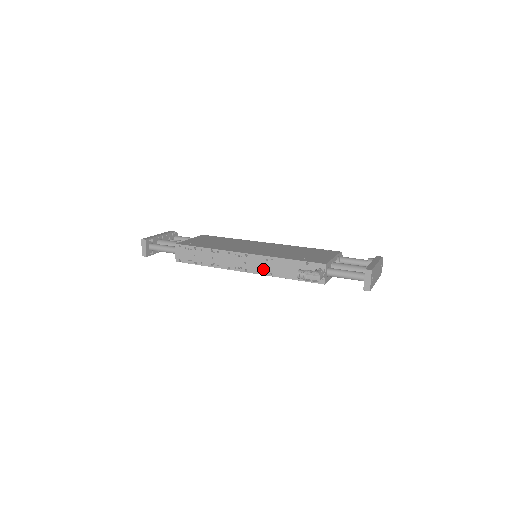
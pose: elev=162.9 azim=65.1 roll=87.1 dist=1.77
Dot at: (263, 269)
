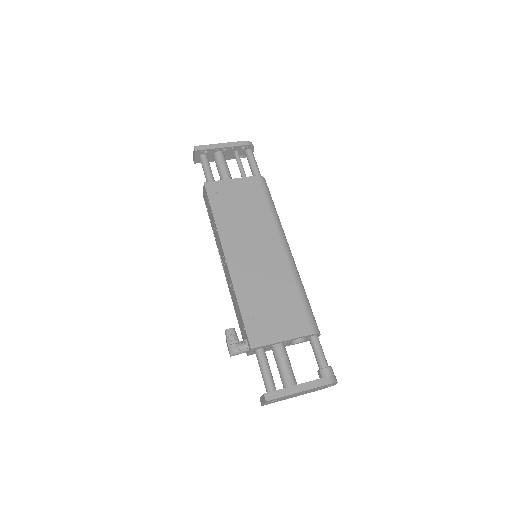
Dot at: (229, 285)
